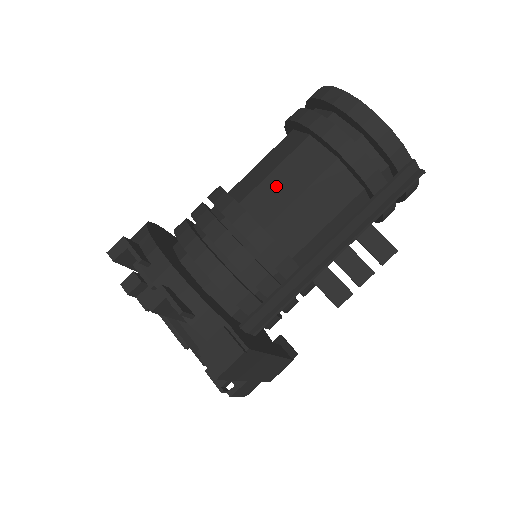
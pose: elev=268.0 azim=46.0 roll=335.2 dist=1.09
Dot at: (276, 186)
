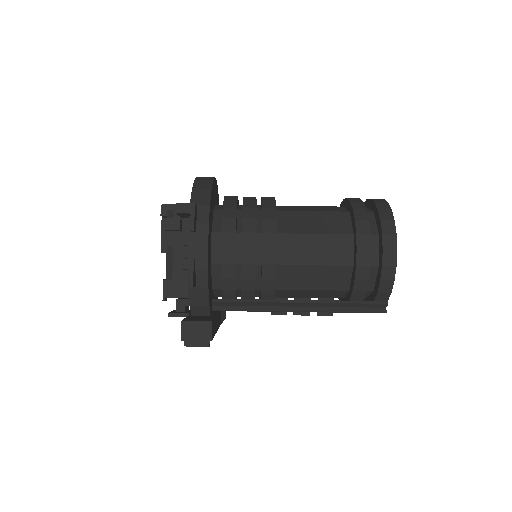
Dot at: (307, 246)
